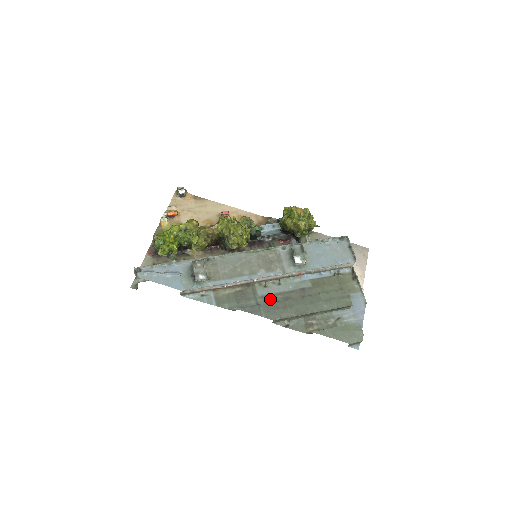
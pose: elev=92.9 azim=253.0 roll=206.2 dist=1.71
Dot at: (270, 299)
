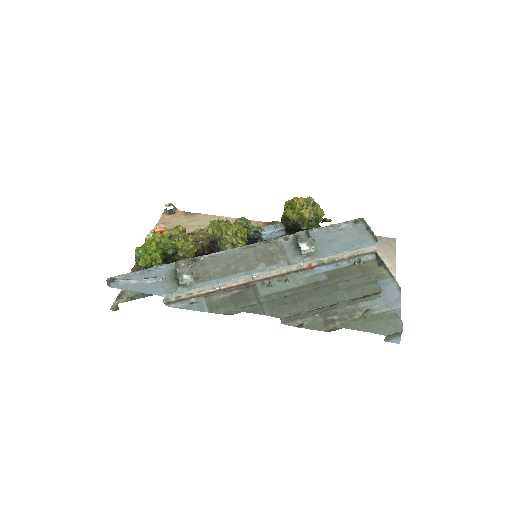
Dot at: occluded
